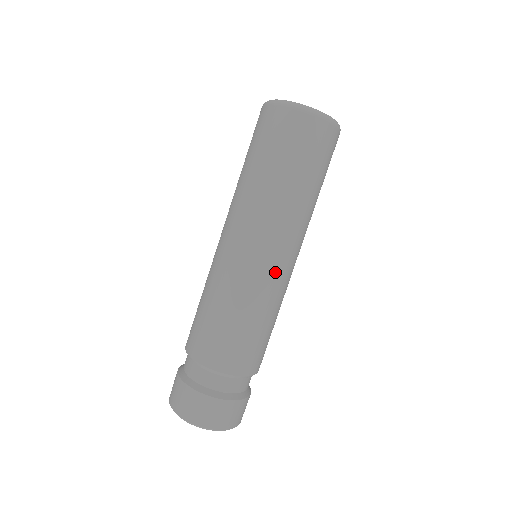
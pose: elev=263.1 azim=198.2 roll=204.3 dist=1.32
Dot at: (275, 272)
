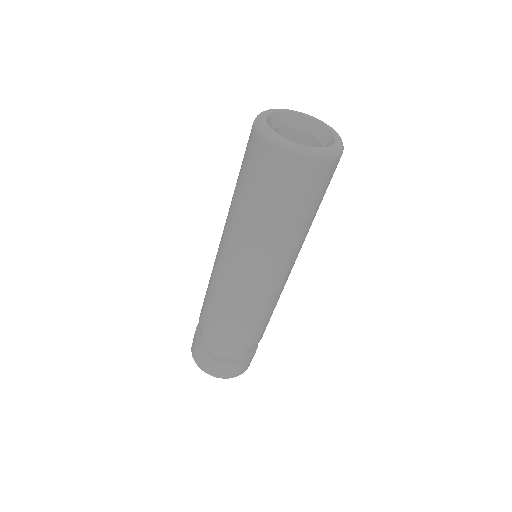
Dot at: (283, 282)
